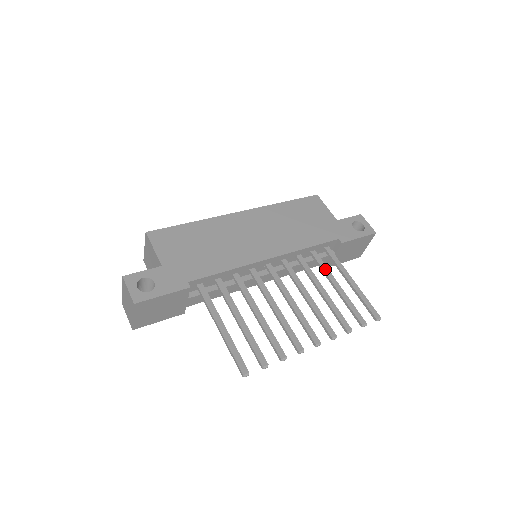
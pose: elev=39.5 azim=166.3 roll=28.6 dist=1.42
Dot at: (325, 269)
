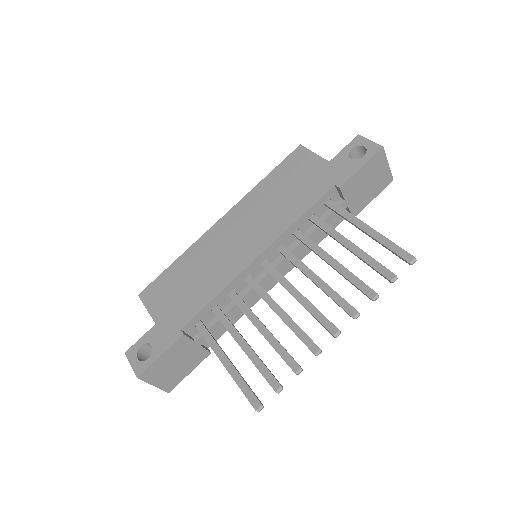
Dot at: (329, 231)
